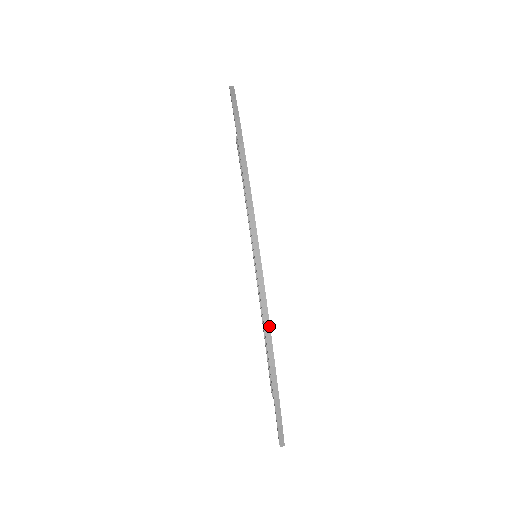
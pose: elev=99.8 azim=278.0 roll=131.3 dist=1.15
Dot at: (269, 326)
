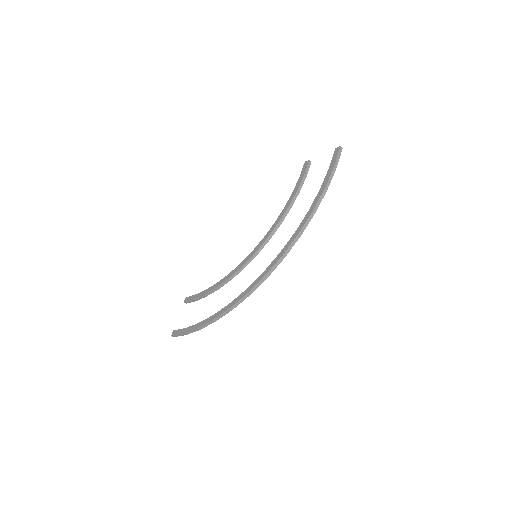
Dot at: occluded
